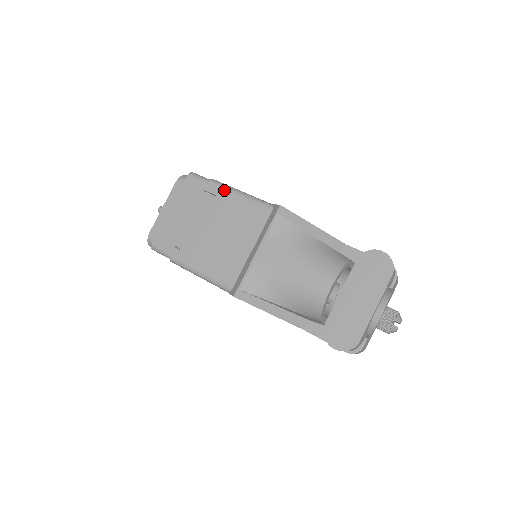
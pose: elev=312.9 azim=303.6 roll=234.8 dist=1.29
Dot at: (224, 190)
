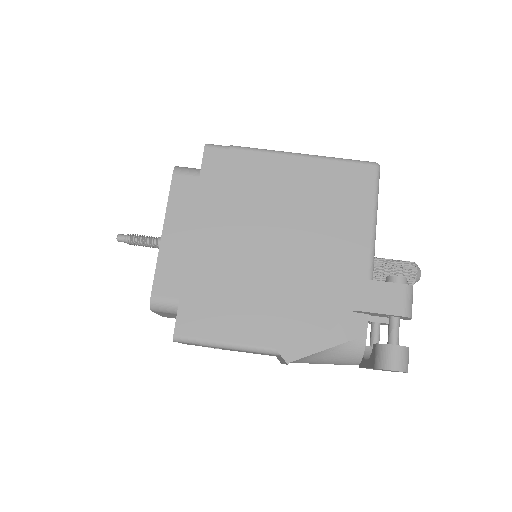
Dot at: occluded
